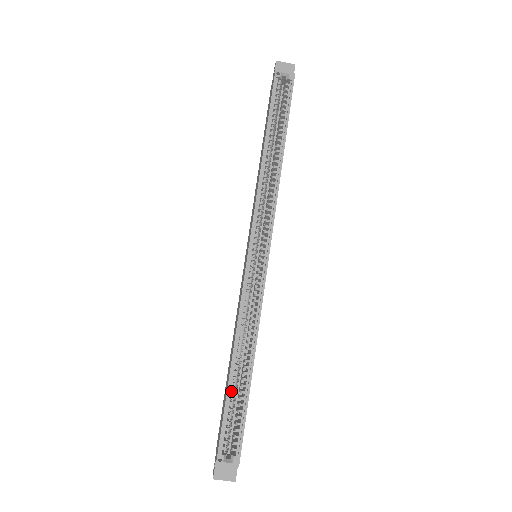
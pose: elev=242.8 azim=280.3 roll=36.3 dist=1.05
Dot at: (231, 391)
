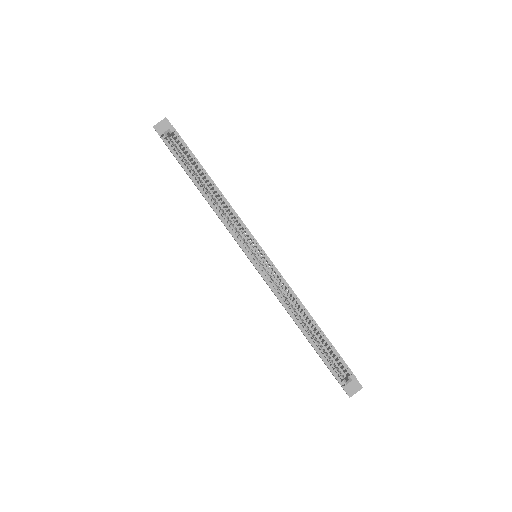
Dot at: (315, 344)
